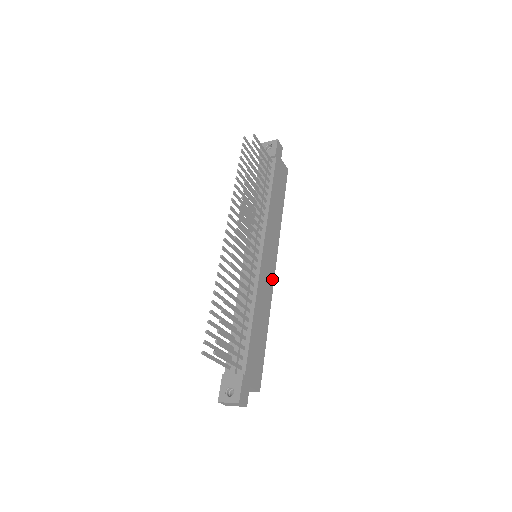
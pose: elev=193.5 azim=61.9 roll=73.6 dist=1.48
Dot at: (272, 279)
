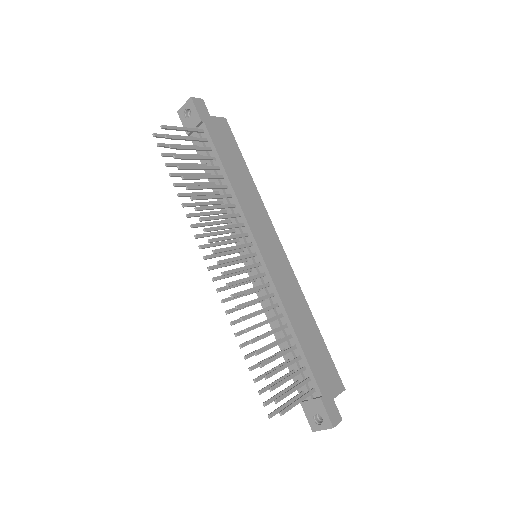
Dot at: (287, 266)
